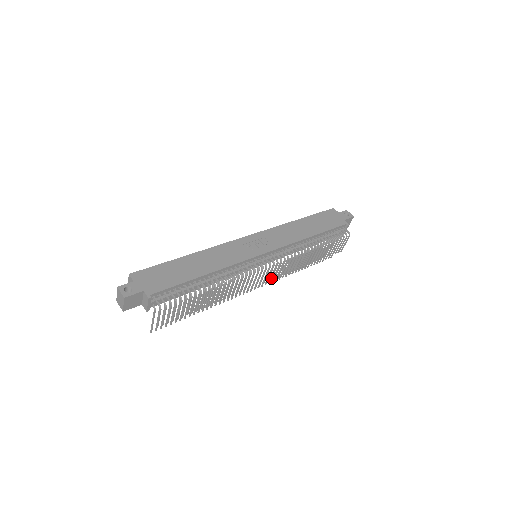
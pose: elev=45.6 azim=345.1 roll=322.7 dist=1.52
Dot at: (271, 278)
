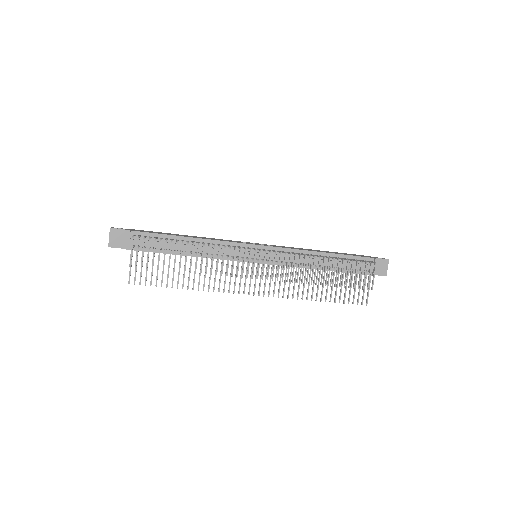
Dot at: (267, 275)
